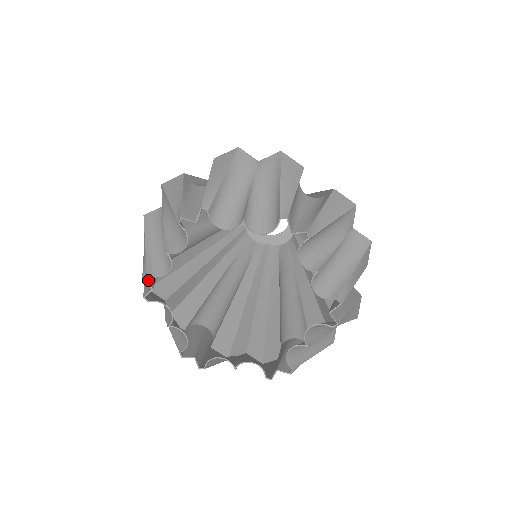
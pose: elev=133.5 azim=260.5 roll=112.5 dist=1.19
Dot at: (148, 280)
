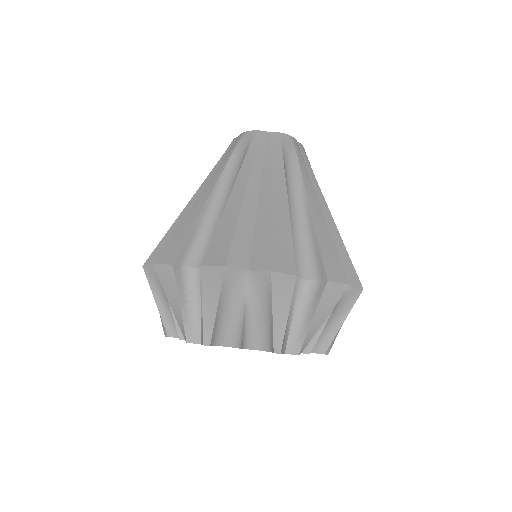
Dot at: occluded
